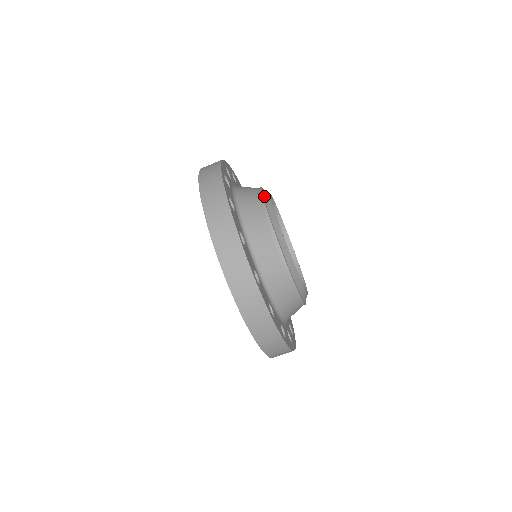
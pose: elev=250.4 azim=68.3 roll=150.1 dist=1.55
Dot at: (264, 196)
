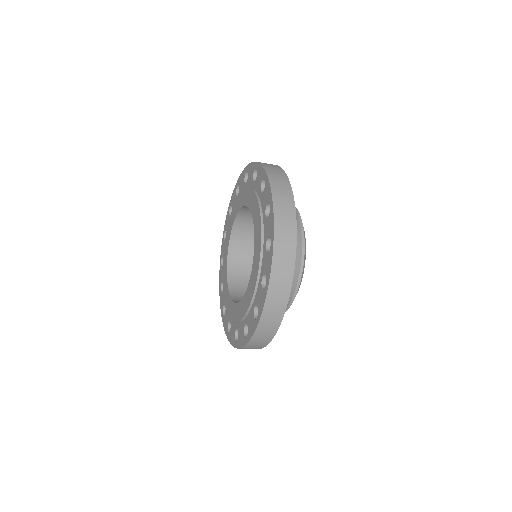
Dot at: (299, 215)
